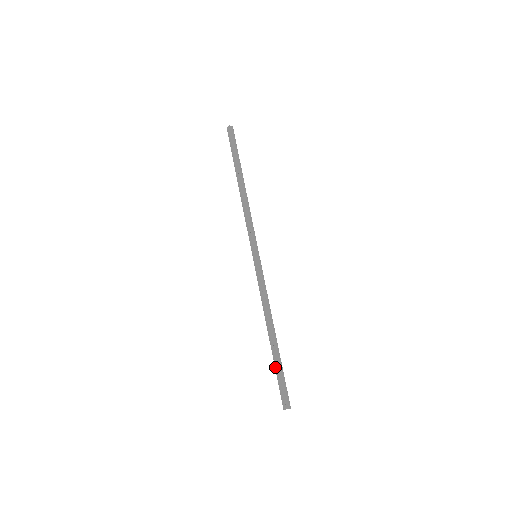
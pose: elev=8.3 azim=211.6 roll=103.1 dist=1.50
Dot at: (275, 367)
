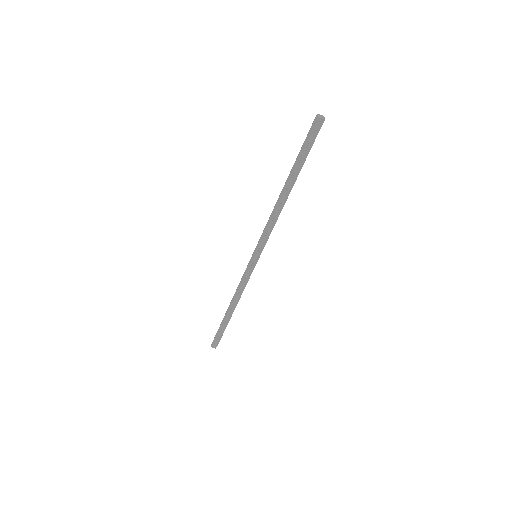
Dot at: (222, 328)
